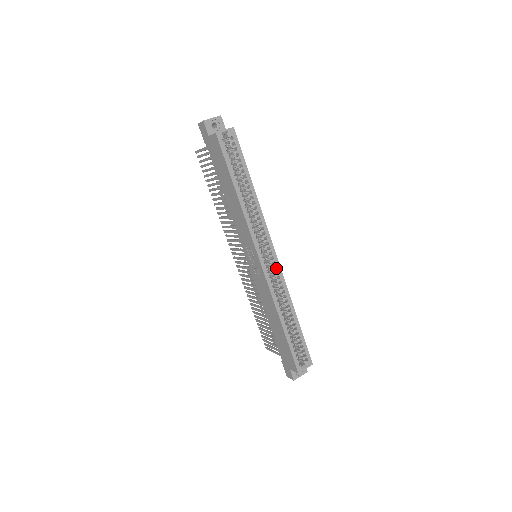
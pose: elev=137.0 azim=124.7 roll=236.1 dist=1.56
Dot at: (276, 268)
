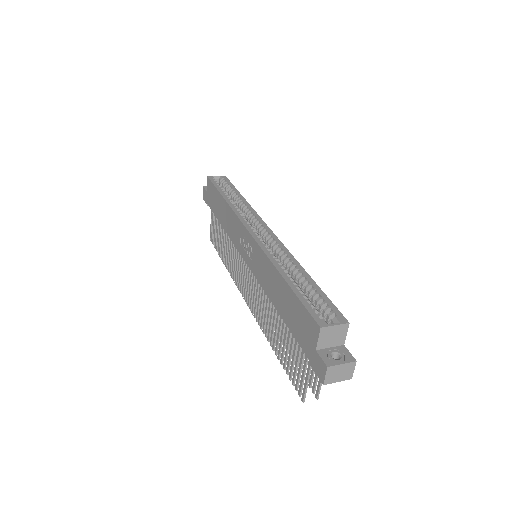
Dot at: (272, 239)
